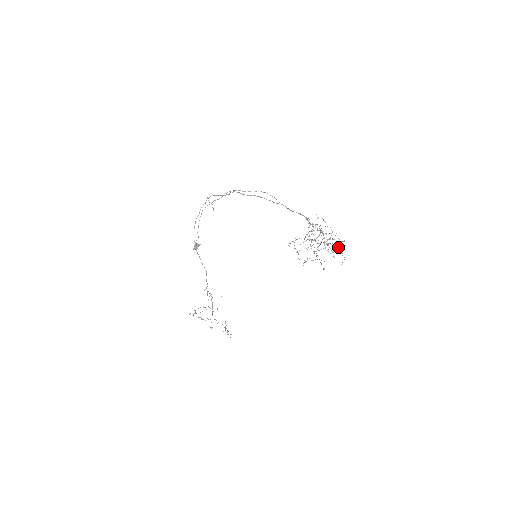
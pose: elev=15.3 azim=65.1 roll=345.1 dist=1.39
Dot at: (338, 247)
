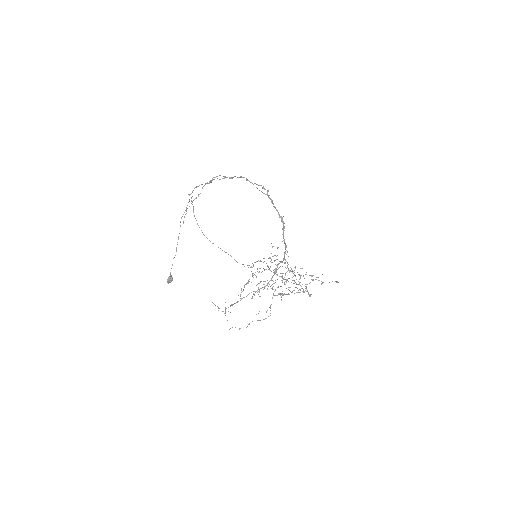
Dot at: occluded
